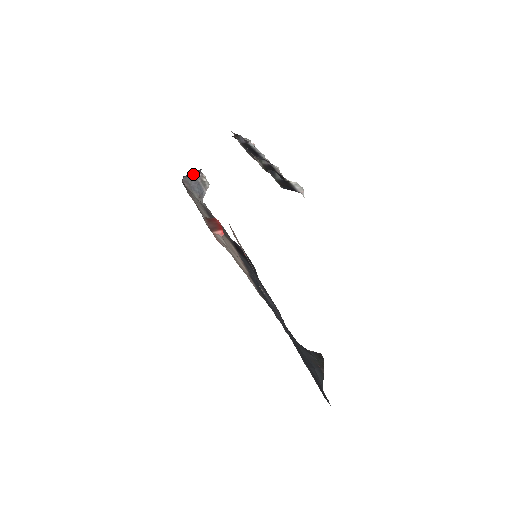
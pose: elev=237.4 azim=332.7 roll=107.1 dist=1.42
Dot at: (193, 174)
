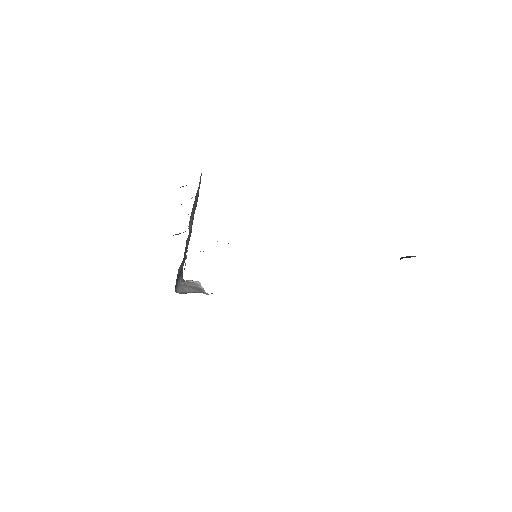
Dot at: (180, 285)
